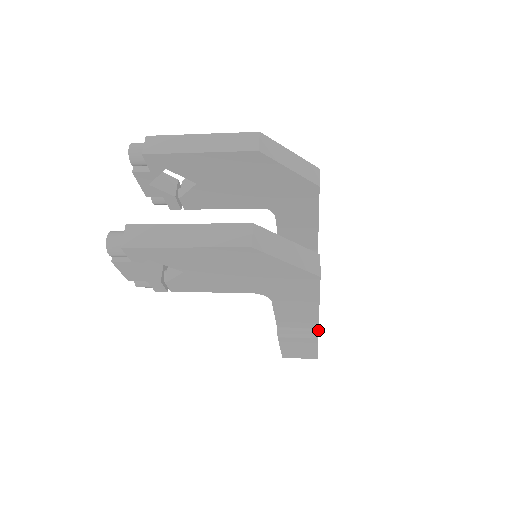
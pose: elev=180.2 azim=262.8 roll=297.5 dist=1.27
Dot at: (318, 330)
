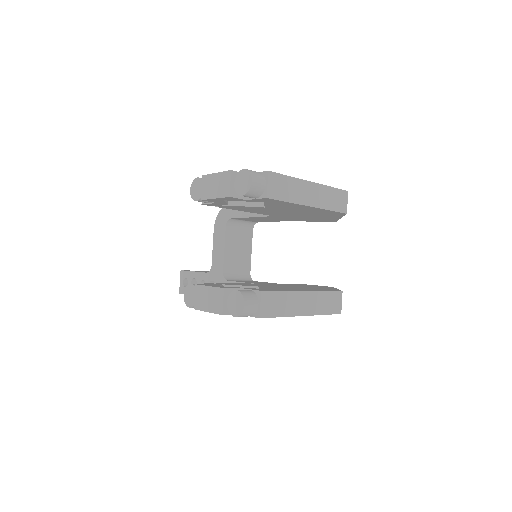
Dot at: occluded
